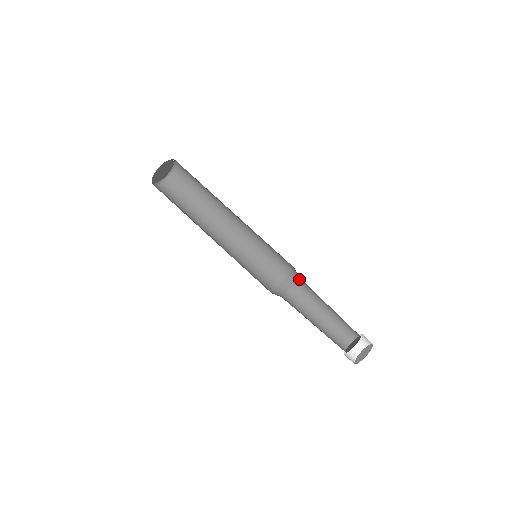
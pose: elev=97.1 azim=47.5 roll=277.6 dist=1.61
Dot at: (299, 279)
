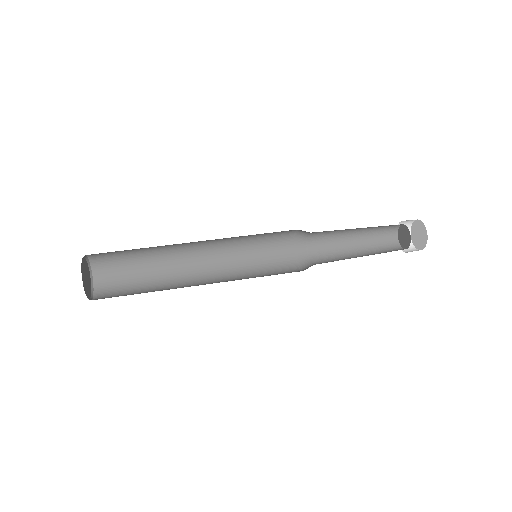
Dot at: (309, 254)
